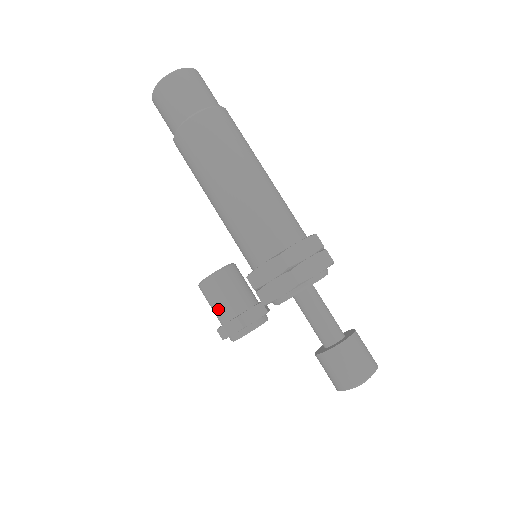
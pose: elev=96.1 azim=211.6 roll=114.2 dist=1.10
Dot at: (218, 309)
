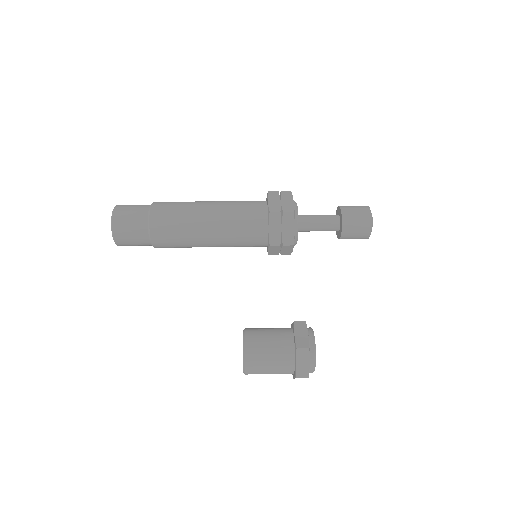
Dot at: (277, 341)
